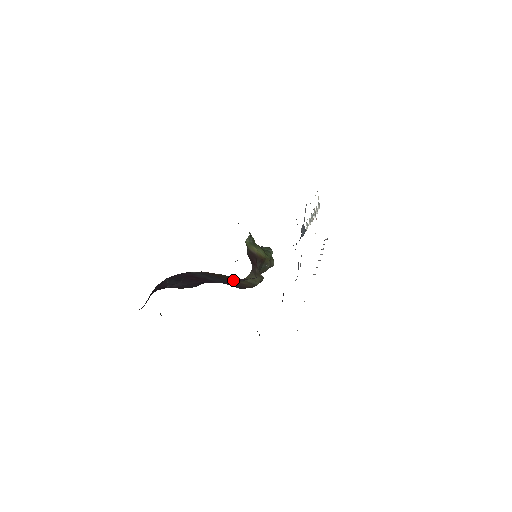
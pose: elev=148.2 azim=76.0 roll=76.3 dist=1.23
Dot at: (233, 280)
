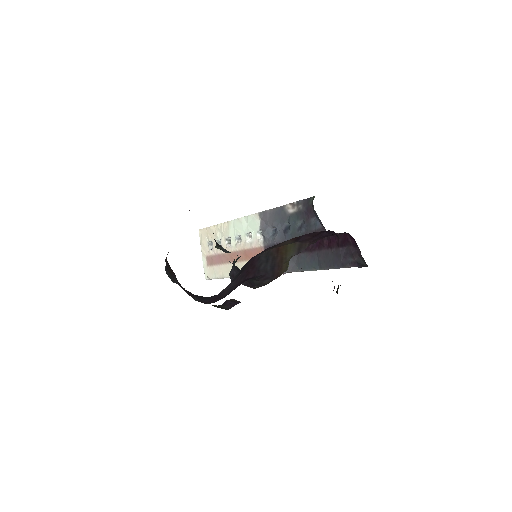
Dot at: (284, 260)
